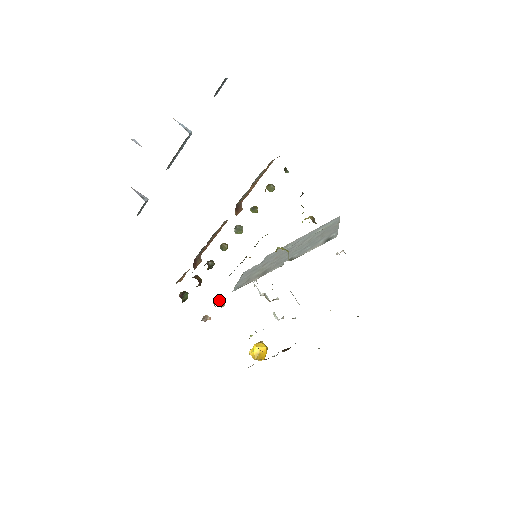
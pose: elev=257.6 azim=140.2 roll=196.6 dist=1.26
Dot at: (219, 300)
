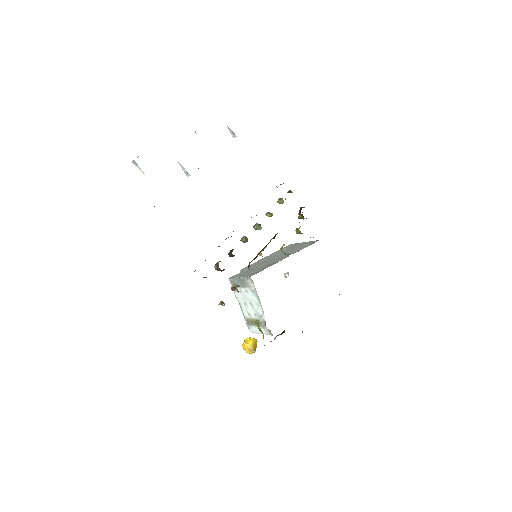
Dot at: (238, 285)
